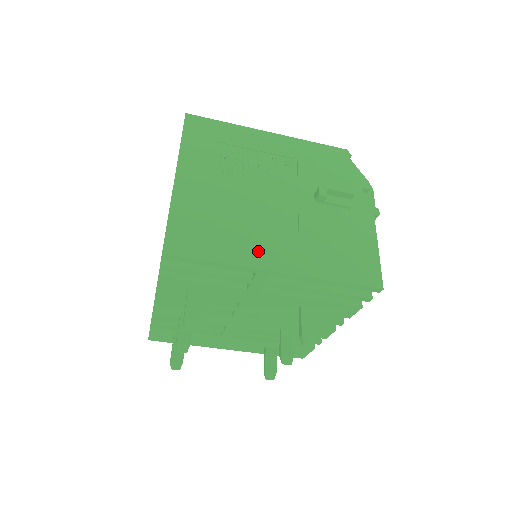
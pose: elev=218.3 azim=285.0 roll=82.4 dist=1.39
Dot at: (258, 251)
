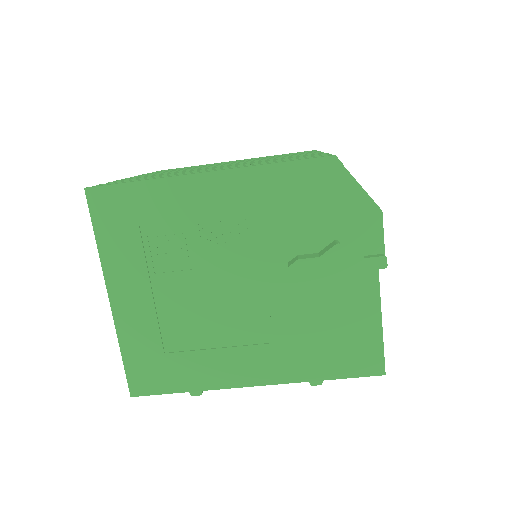
Dot at: (227, 368)
